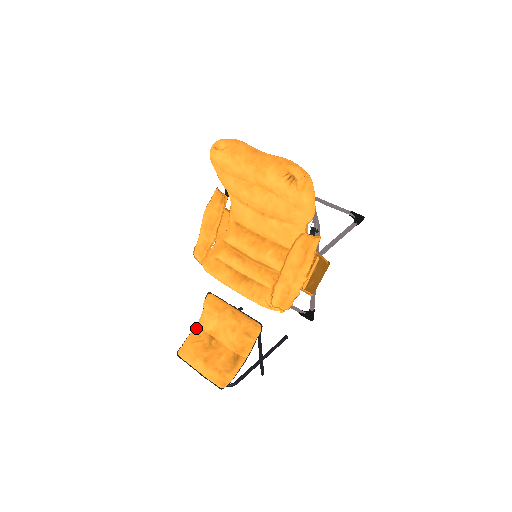
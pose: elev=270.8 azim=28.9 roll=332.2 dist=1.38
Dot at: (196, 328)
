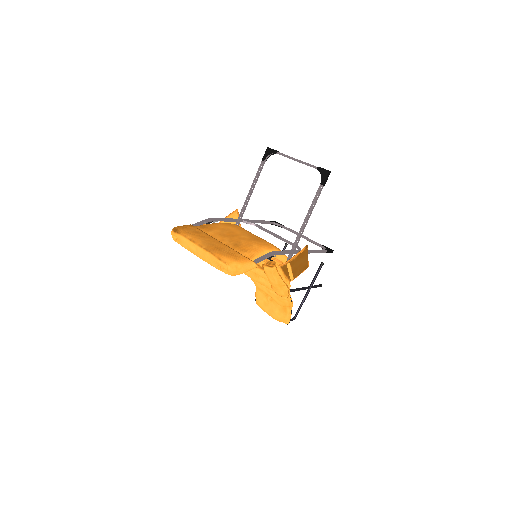
Dot at: (256, 289)
